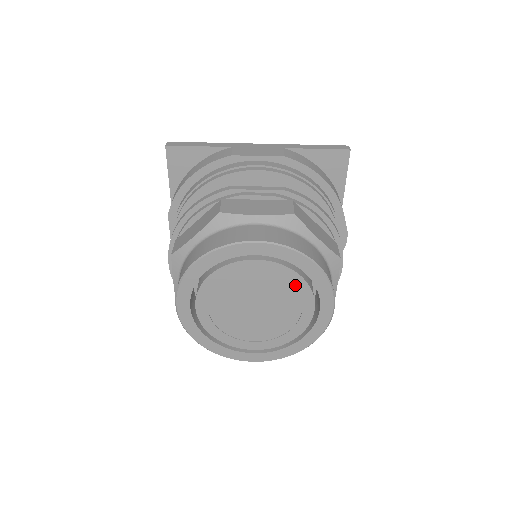
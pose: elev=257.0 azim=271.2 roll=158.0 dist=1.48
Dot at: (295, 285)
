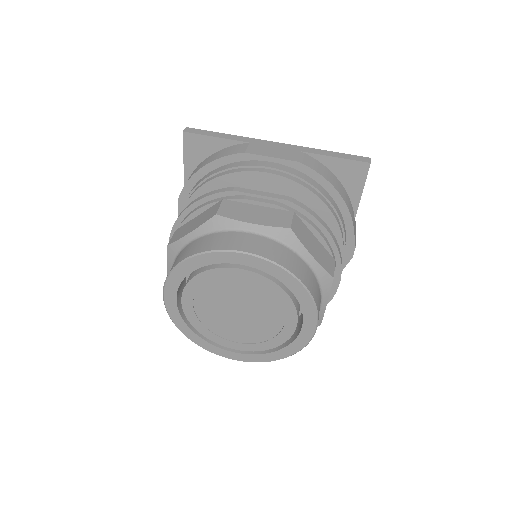
Dot at: (279, 299)
